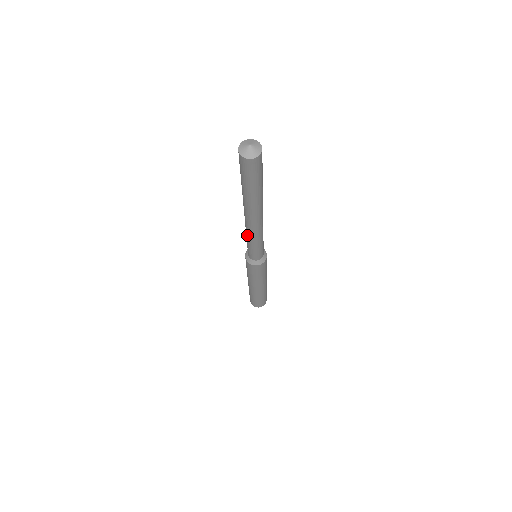
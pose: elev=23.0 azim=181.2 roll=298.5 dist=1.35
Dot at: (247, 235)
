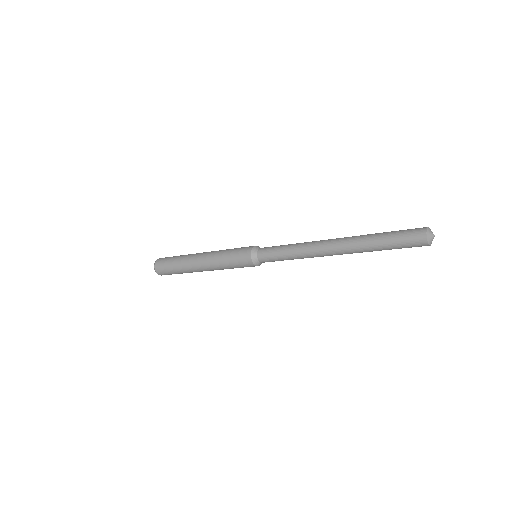
Dot at: (299, 250)
